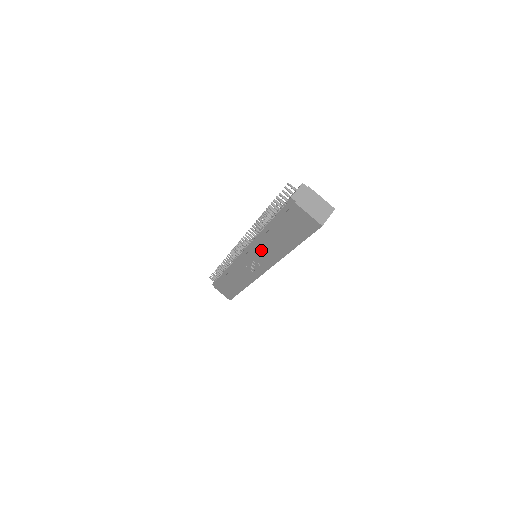
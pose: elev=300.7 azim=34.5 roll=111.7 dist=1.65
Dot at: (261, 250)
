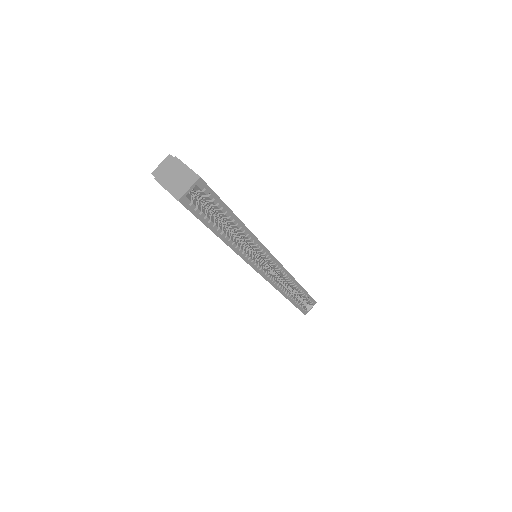
Dot at: occluded
